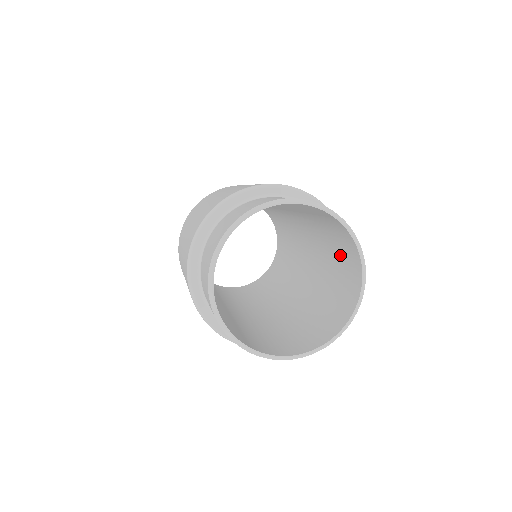
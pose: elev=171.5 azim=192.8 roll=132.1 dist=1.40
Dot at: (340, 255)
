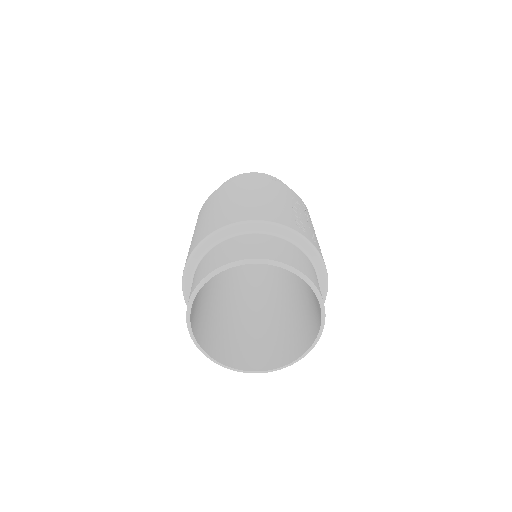
Dot at: occluded
